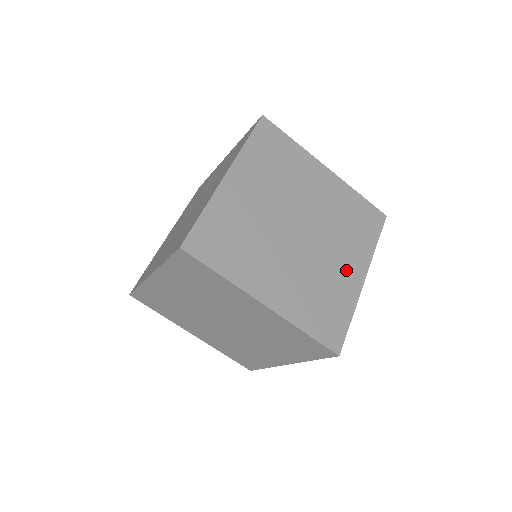
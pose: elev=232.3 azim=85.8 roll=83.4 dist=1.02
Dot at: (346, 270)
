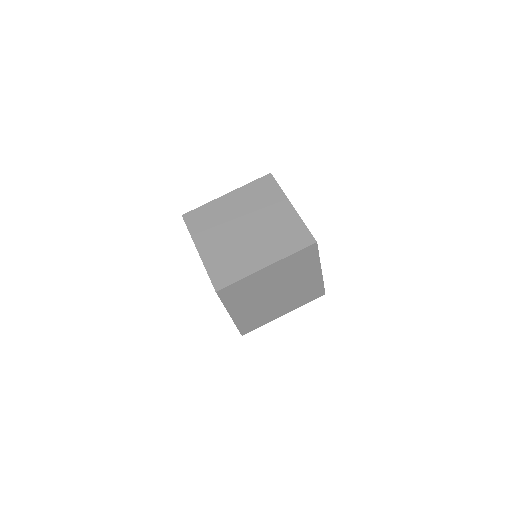
Dot at: occluded
